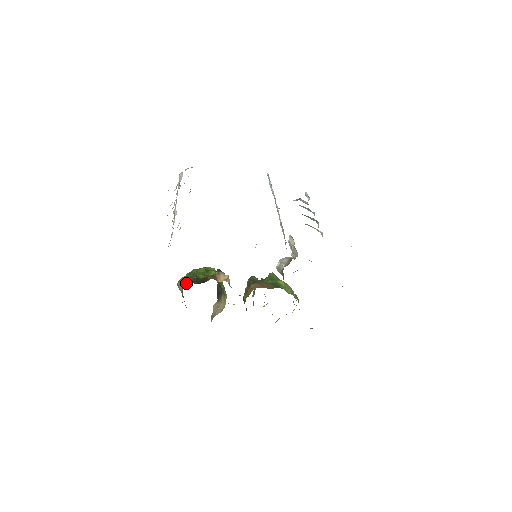
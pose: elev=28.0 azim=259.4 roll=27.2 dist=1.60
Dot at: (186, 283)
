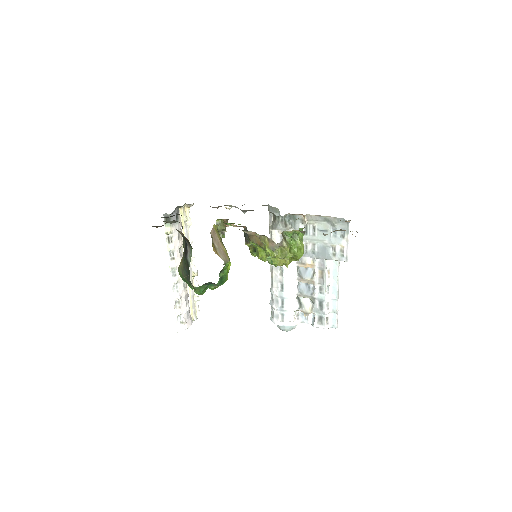
Dot at: occluded
